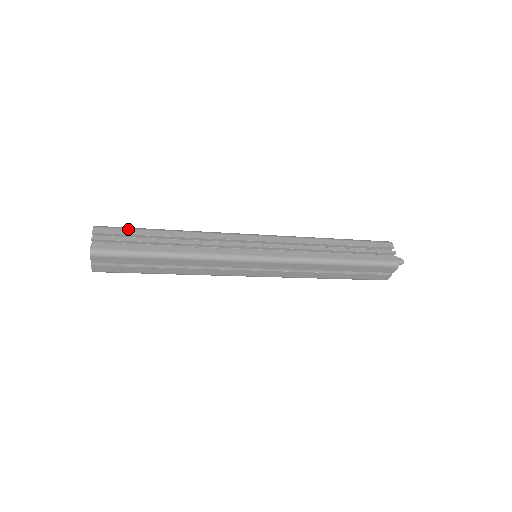
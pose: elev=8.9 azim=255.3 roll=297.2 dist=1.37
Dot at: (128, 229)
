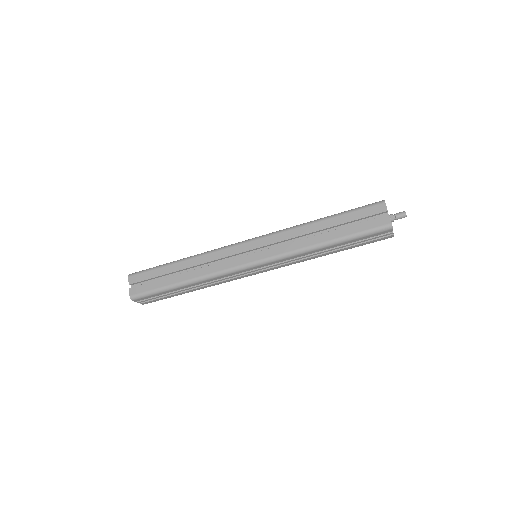
Dot at: occluded
